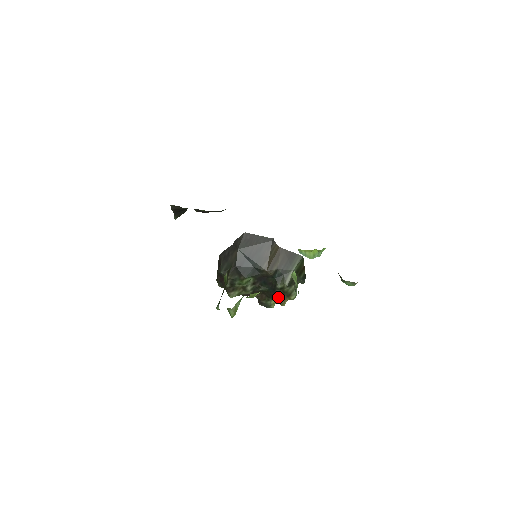
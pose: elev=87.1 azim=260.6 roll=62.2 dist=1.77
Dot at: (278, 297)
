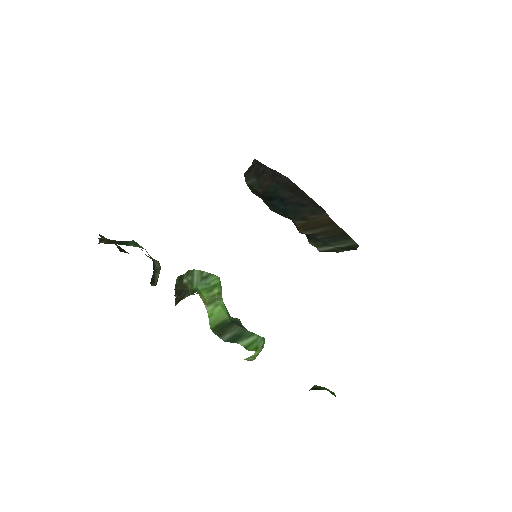
Dot at: occluded
